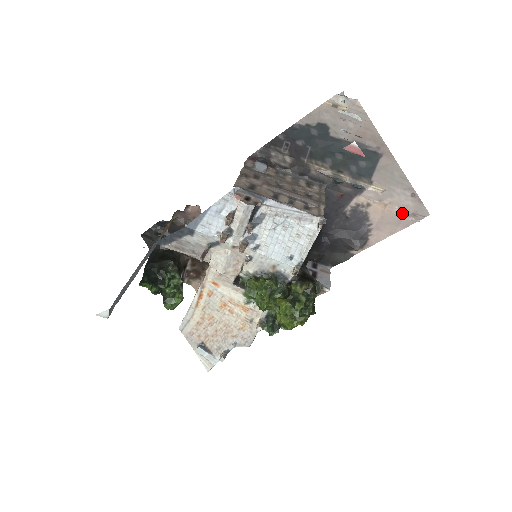
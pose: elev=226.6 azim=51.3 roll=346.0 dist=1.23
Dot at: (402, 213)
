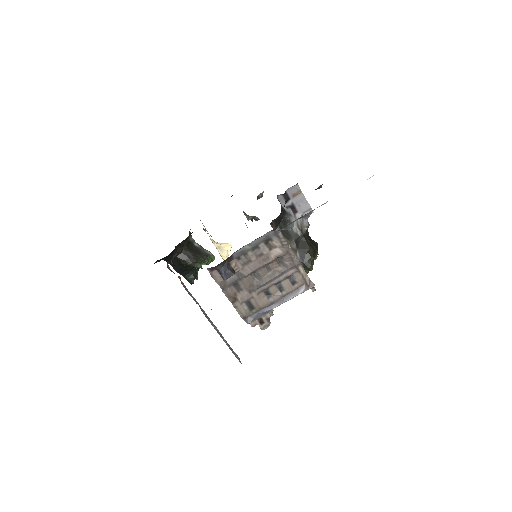
Dot at: occluded
